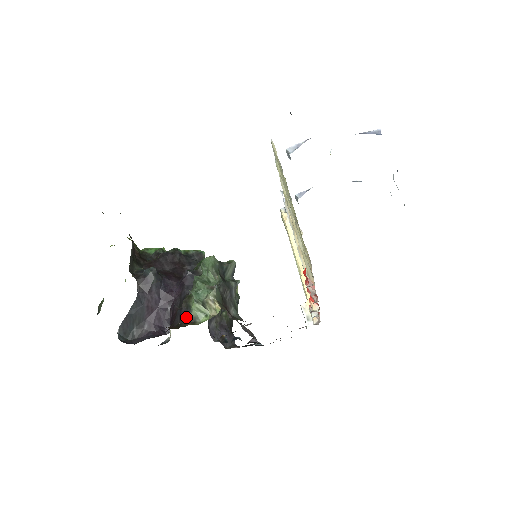
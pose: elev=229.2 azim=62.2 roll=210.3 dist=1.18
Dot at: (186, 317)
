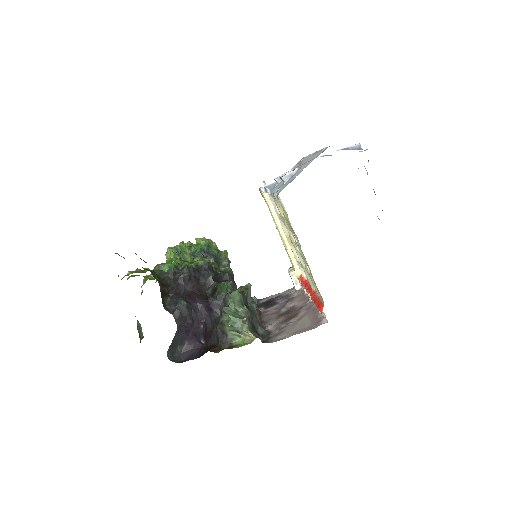
Dot at: (224, 340)
